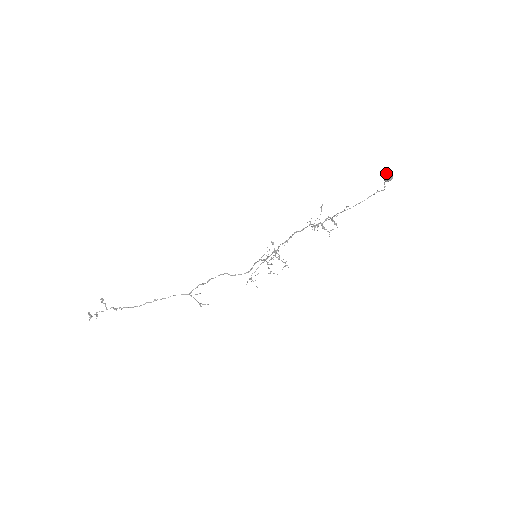
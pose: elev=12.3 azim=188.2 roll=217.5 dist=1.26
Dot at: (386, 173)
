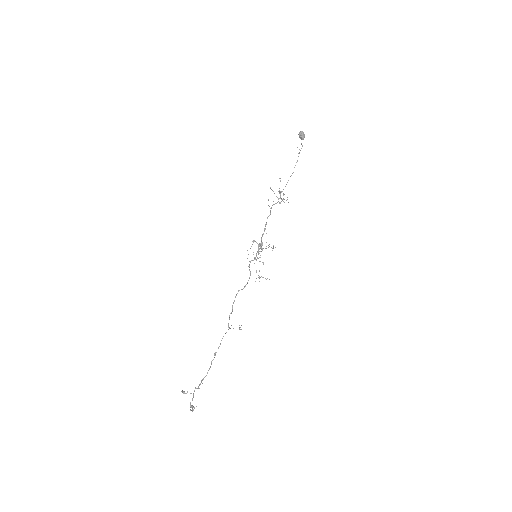
Dot at: (301, 134)
